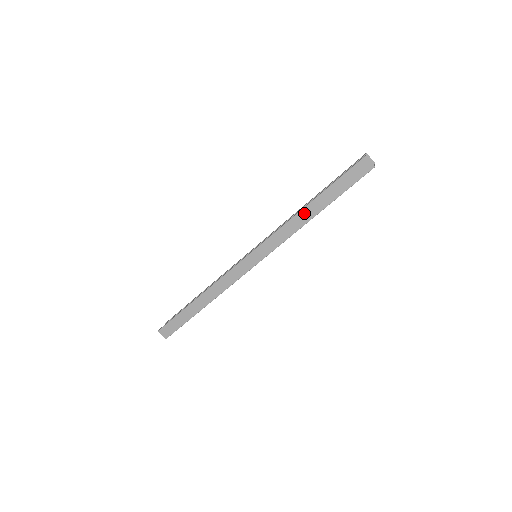
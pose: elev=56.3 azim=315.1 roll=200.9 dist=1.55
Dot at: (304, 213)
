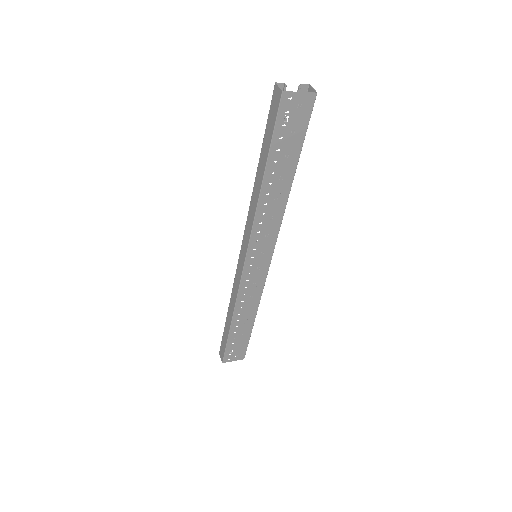
Dot at: (256, 185)
